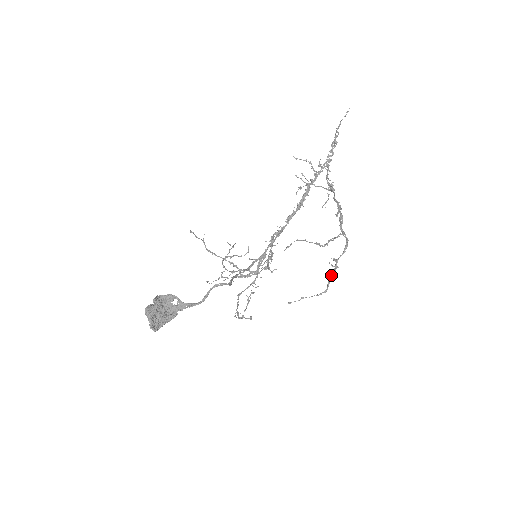
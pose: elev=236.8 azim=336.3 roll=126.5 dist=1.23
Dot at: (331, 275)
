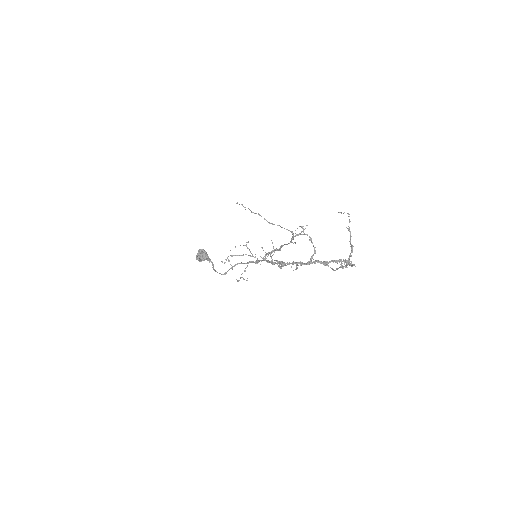
Dot at: (340, 267)
